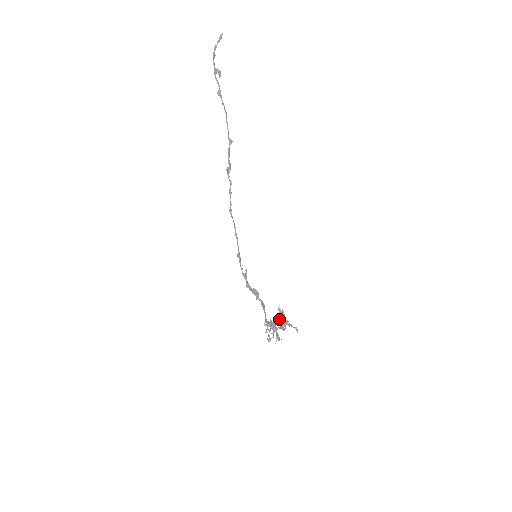
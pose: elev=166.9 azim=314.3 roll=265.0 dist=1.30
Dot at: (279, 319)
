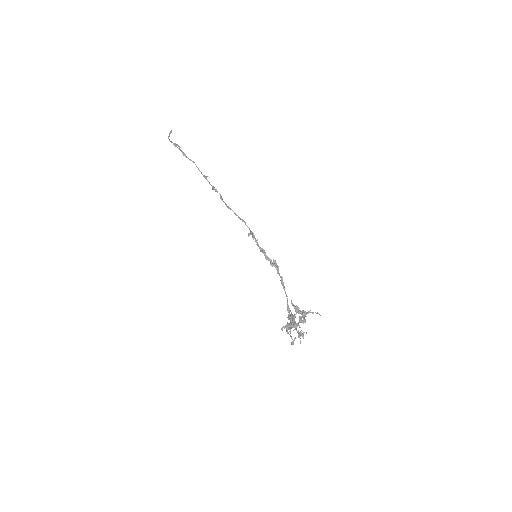
Dot at: (294, 320)
